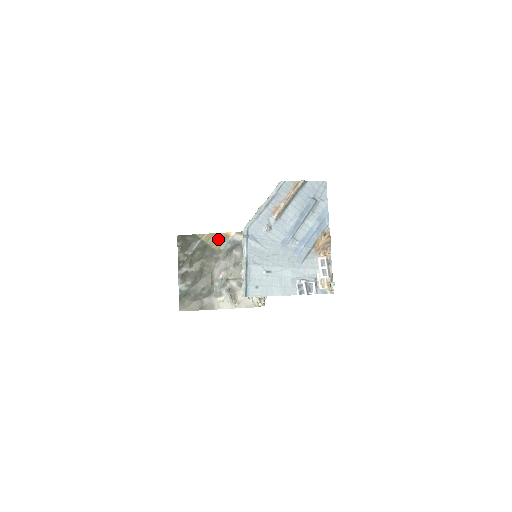
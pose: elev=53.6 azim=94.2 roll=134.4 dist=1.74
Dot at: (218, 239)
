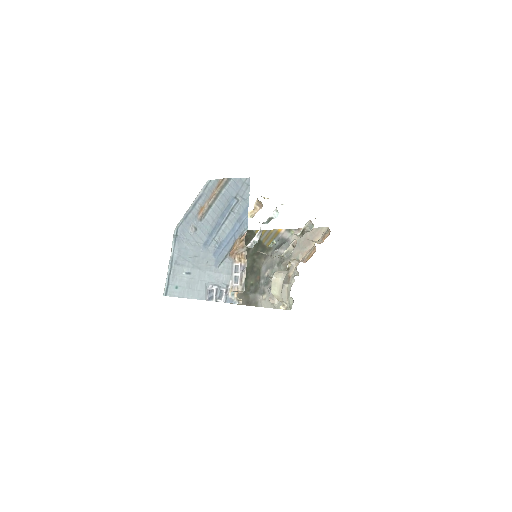
Dot at: (270, 236)
